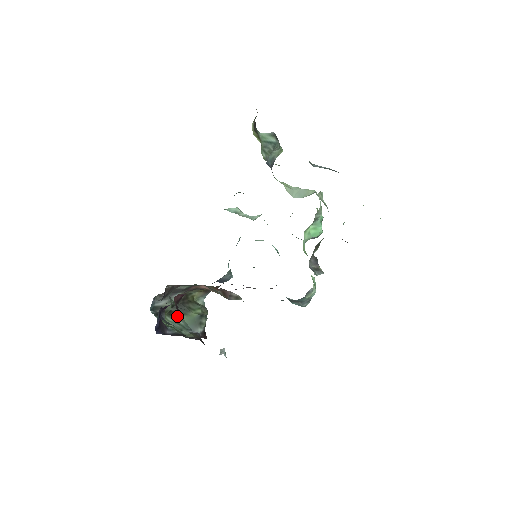
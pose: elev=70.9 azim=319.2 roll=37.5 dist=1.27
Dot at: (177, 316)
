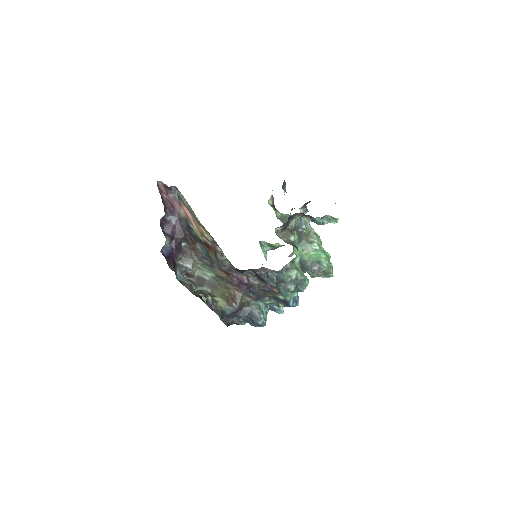
Dot at: occluded
